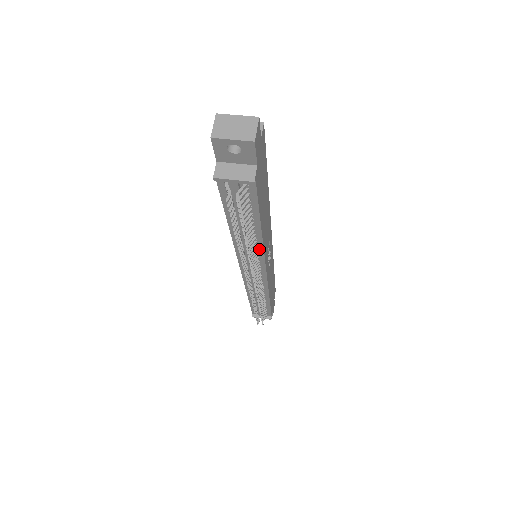
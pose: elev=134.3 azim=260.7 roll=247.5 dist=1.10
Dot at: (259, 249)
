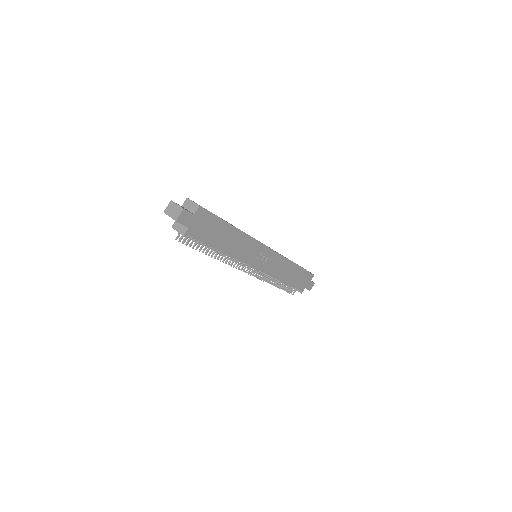
Dot at: (234, 257)
